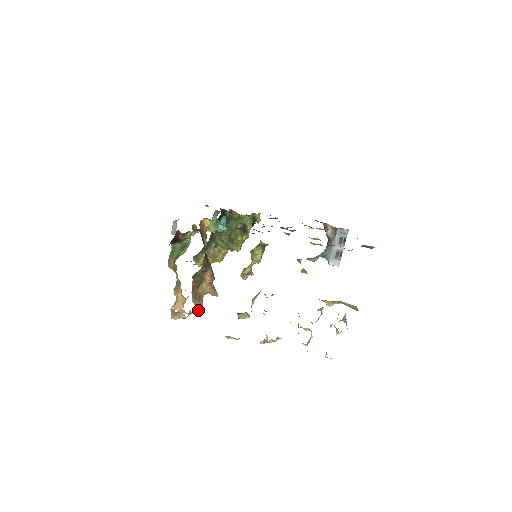
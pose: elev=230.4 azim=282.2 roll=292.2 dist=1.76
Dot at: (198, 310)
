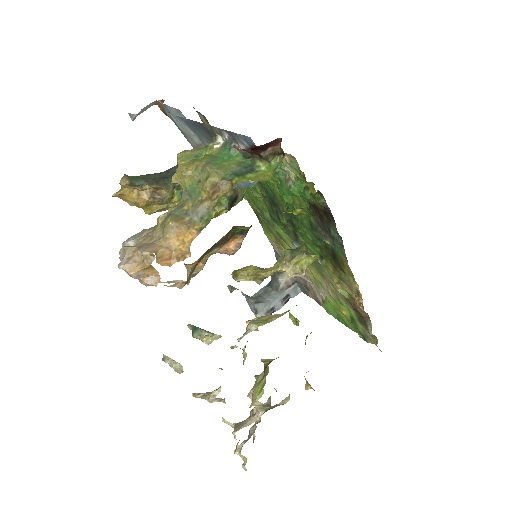
Dot at: (182, 287)
